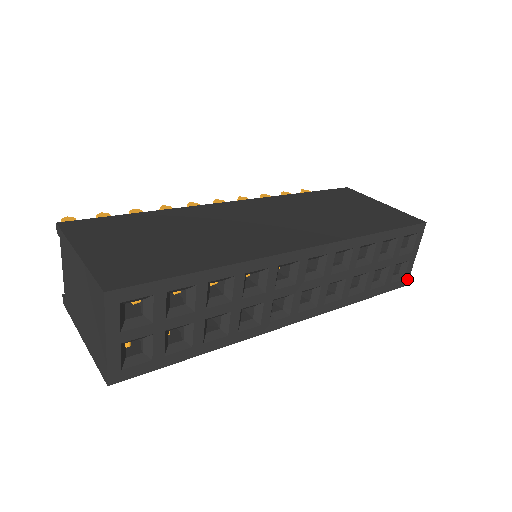
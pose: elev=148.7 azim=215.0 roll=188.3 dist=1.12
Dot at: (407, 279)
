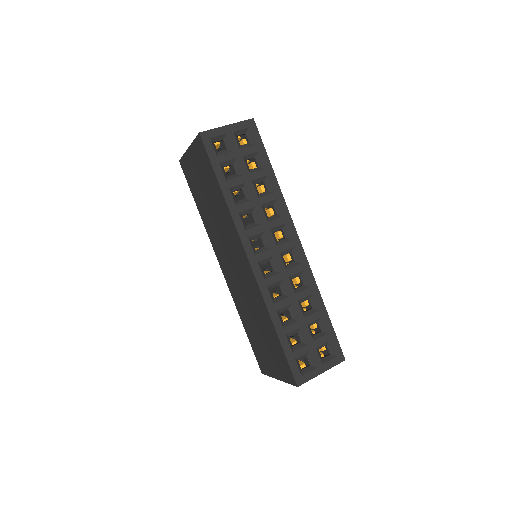
Dot at: (302, 382)
